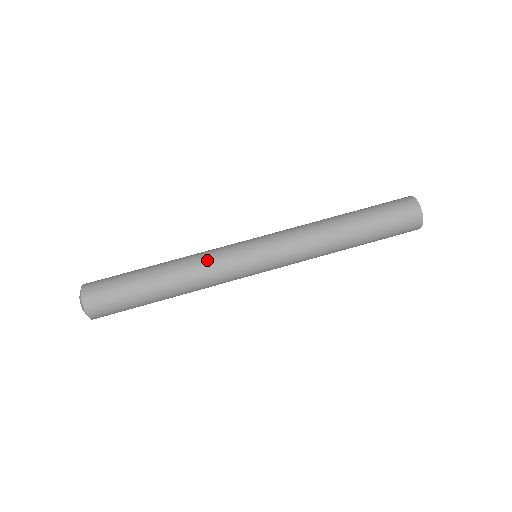
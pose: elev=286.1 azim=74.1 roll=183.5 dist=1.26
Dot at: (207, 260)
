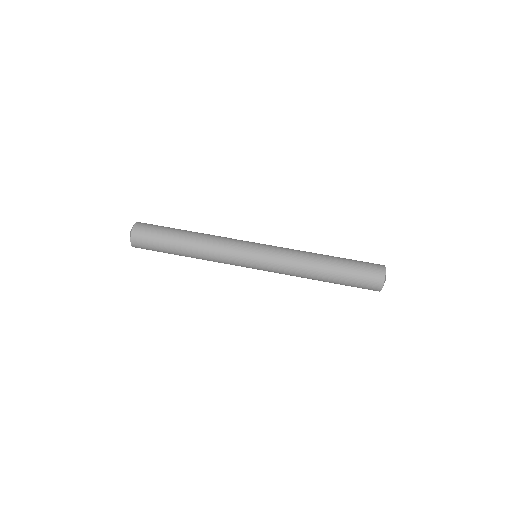
Dot at: (220, 246)
